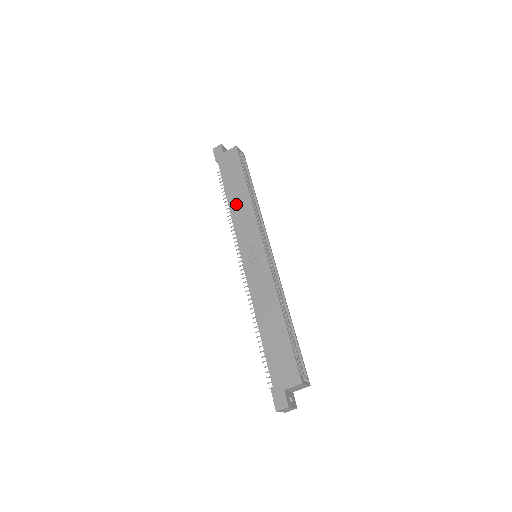
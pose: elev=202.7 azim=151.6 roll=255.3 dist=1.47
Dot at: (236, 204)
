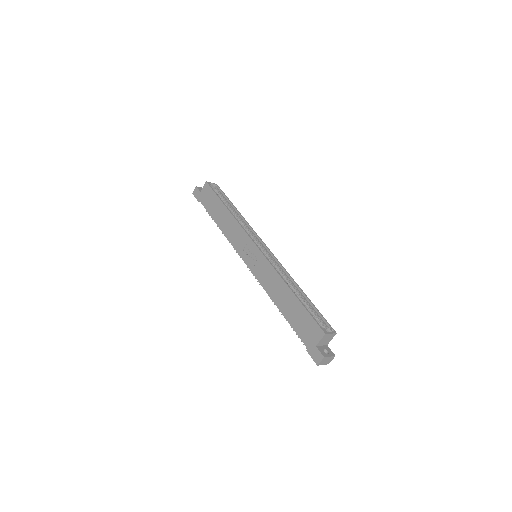
Dot at: (224, 225)
